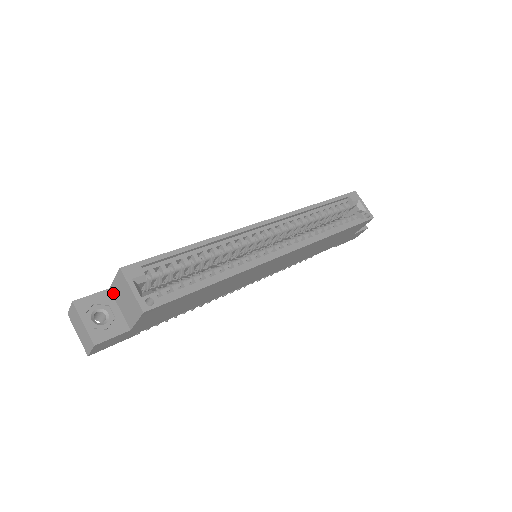
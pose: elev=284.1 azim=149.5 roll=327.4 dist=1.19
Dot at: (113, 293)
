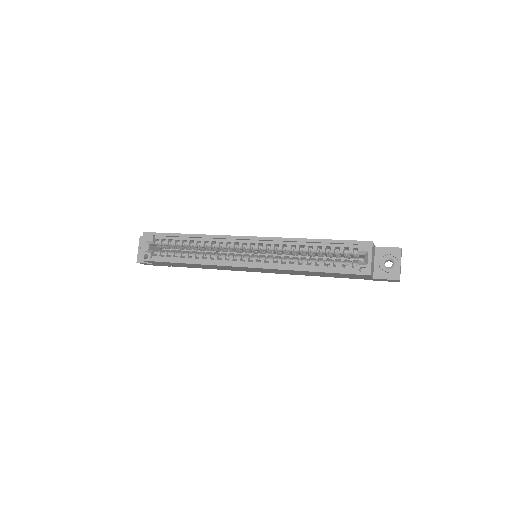
Dot at: occluded
